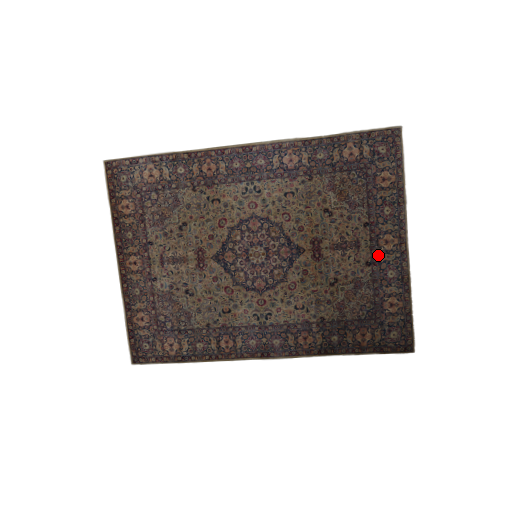
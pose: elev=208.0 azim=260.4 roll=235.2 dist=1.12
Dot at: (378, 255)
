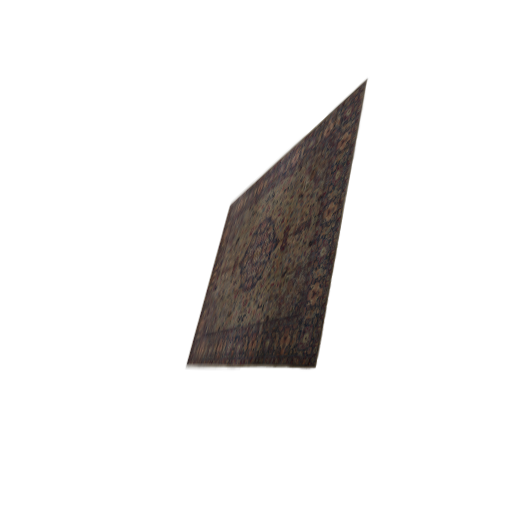
Dot at: (319, 231)
